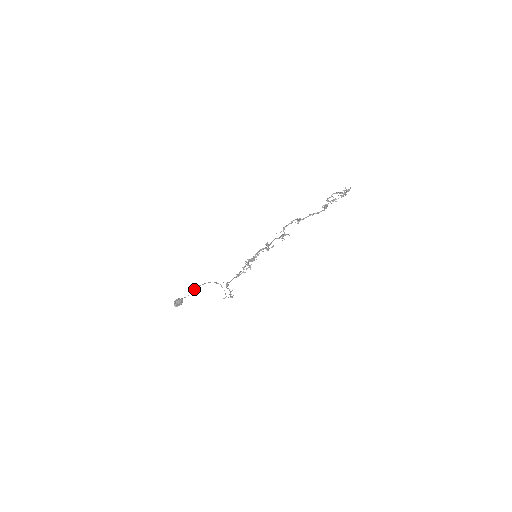
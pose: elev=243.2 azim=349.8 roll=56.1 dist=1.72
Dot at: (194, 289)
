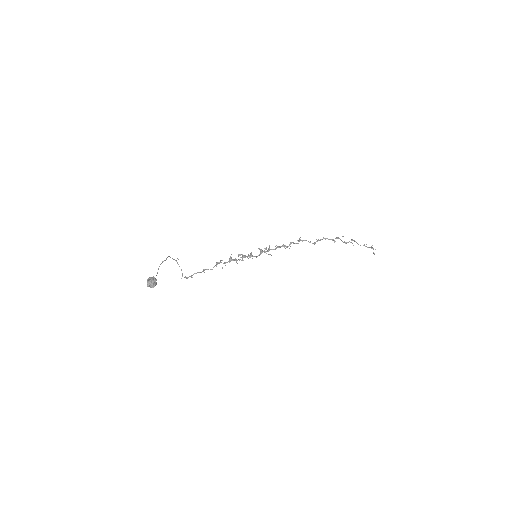
Dot at: occluded
